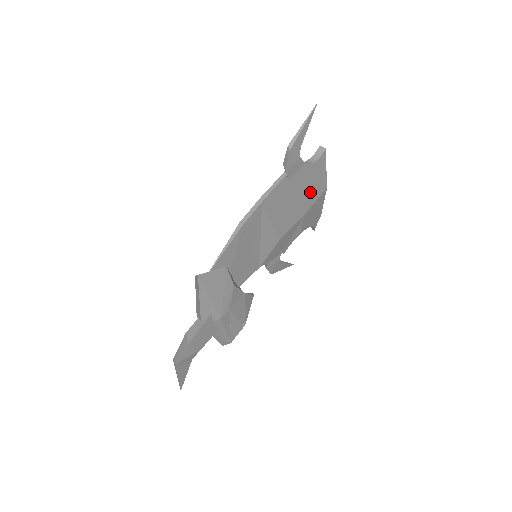
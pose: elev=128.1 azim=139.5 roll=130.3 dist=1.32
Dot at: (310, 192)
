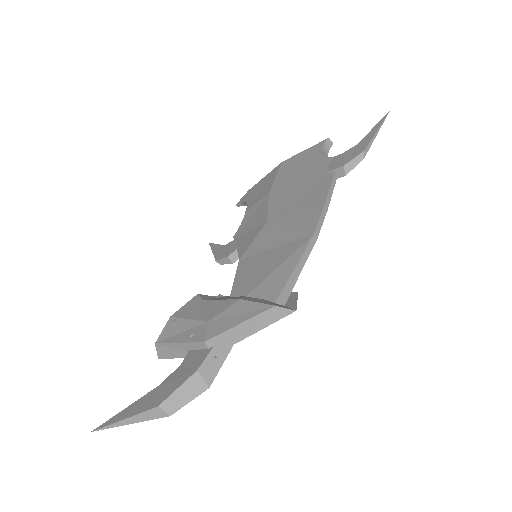
Dot at: occluded
